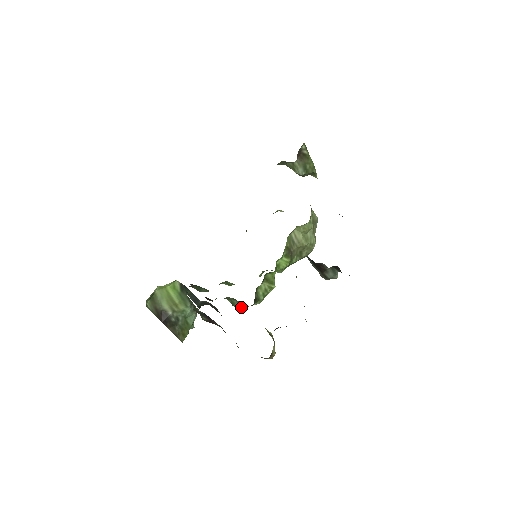
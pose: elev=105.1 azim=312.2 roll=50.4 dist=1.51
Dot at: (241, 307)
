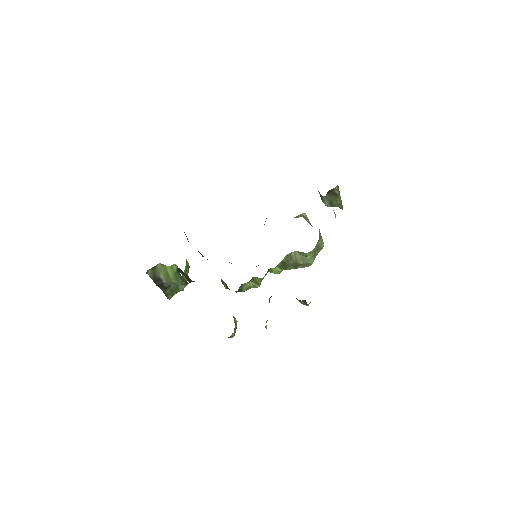
Dot at: (227, 288)
